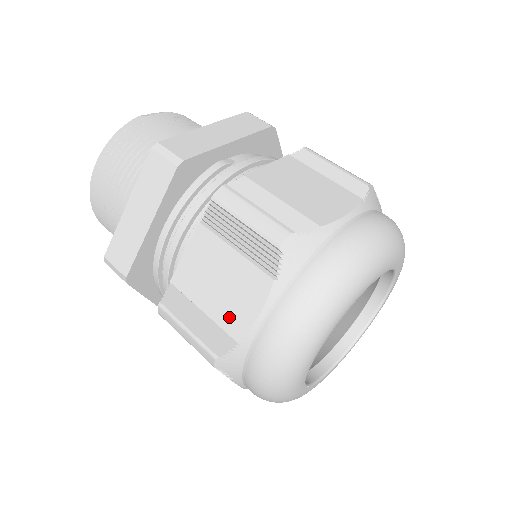
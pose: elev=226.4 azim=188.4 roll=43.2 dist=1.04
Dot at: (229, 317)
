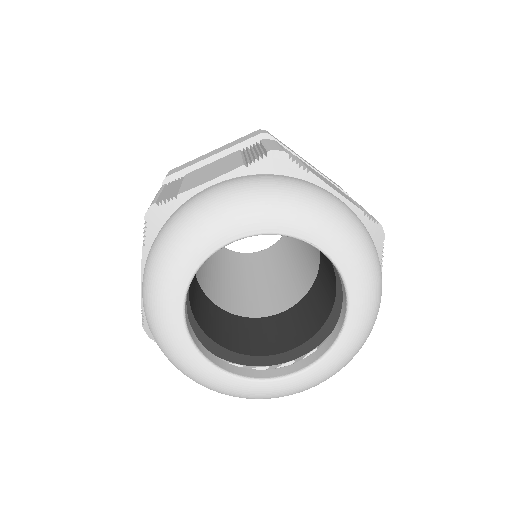
Dot at: occluded
